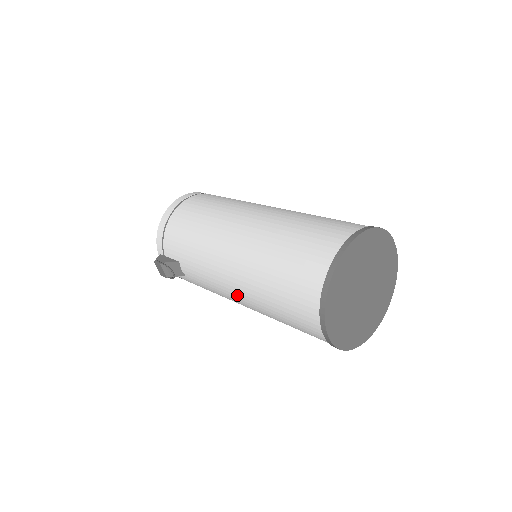
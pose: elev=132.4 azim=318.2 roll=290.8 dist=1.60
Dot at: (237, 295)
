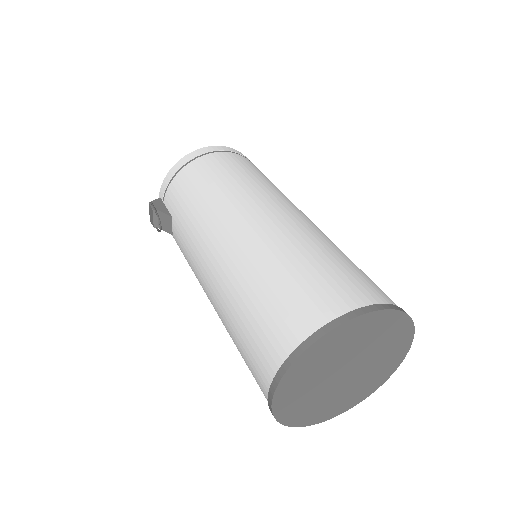
Dot at: (208, 292)
